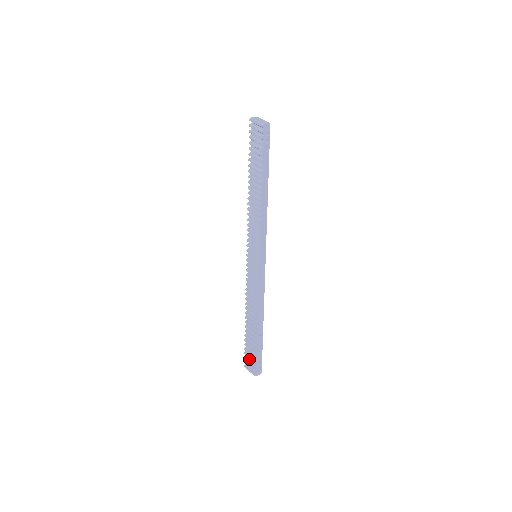
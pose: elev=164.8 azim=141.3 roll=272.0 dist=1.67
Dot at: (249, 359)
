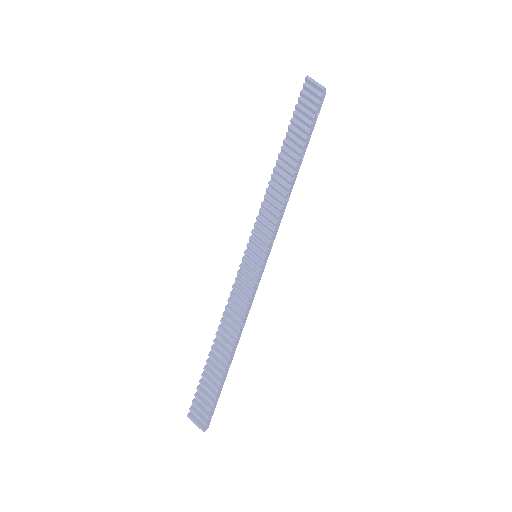
Dot at: (199, 405)
